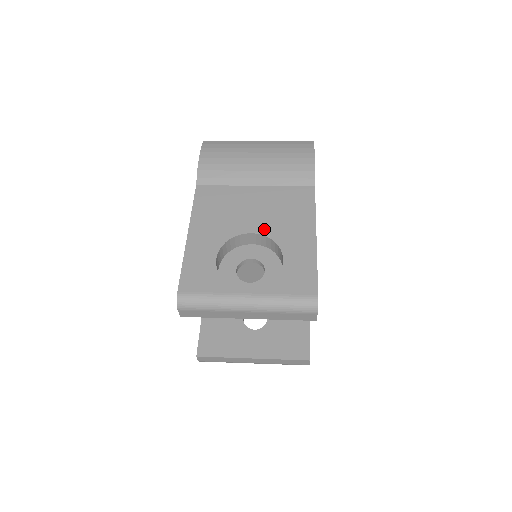
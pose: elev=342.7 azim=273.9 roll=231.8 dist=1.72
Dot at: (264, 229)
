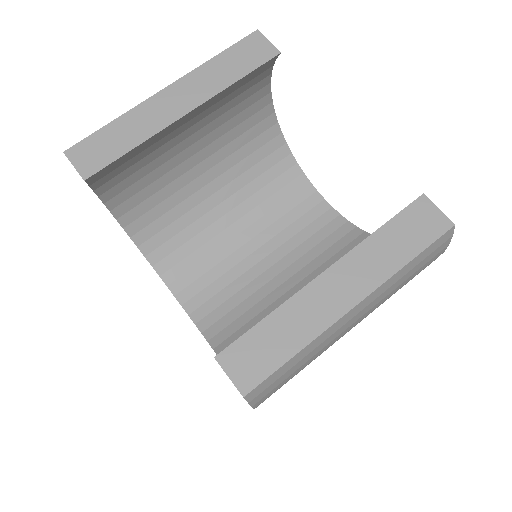
Dot at: occluded
